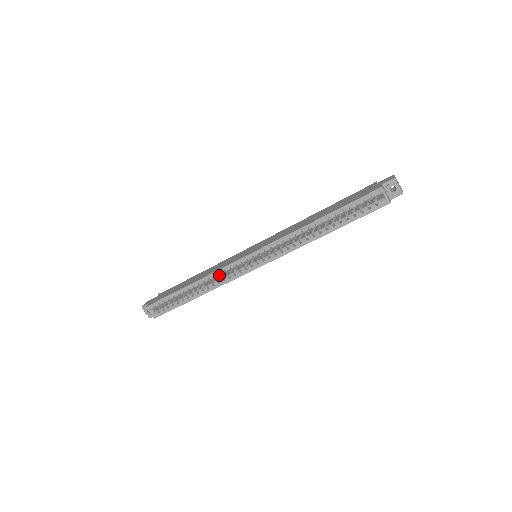
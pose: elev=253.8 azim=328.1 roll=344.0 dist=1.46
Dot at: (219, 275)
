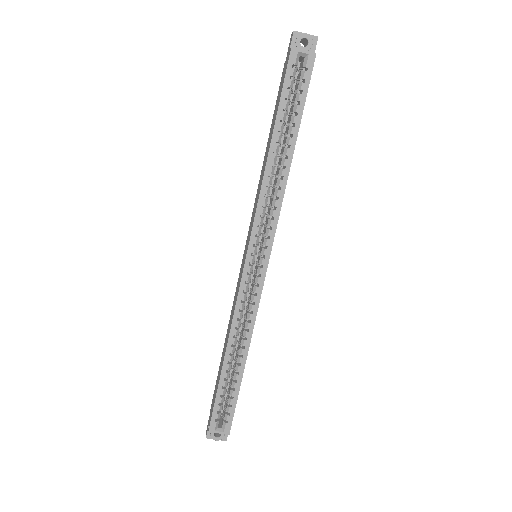
Dot at: (241, 313)
